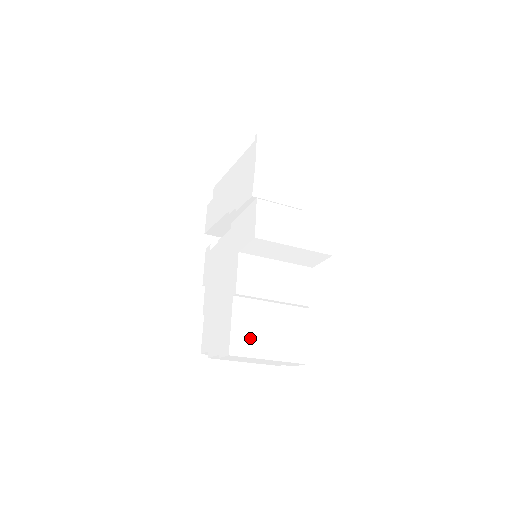
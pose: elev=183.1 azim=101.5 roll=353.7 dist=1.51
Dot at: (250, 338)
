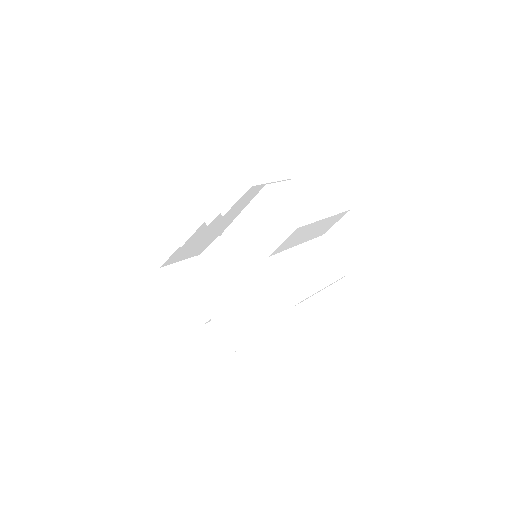
Dot at: (335, 339)
